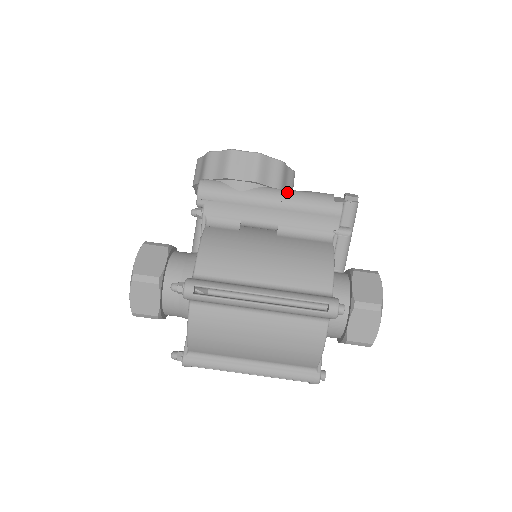
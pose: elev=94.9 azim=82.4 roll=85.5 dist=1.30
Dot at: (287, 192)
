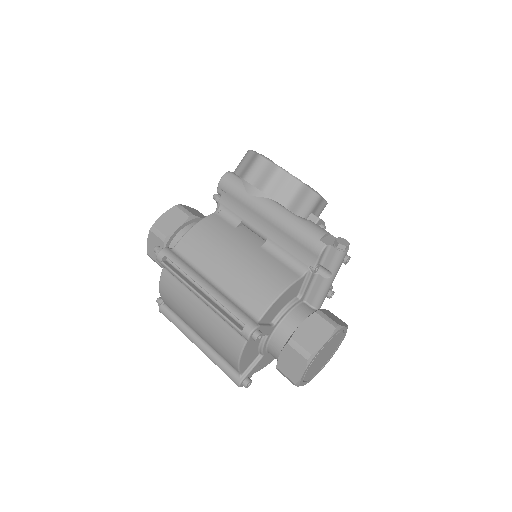
Dot at: (285, 212)
